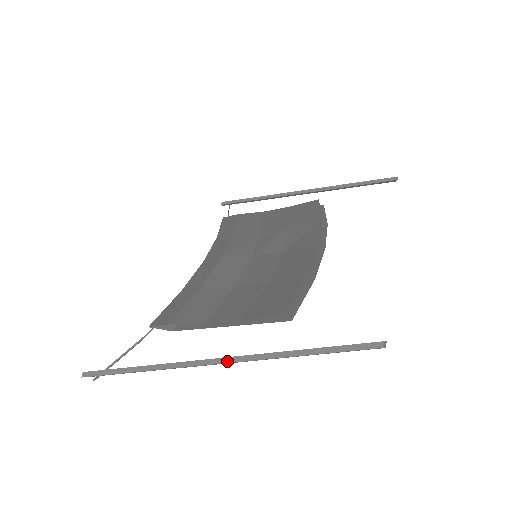
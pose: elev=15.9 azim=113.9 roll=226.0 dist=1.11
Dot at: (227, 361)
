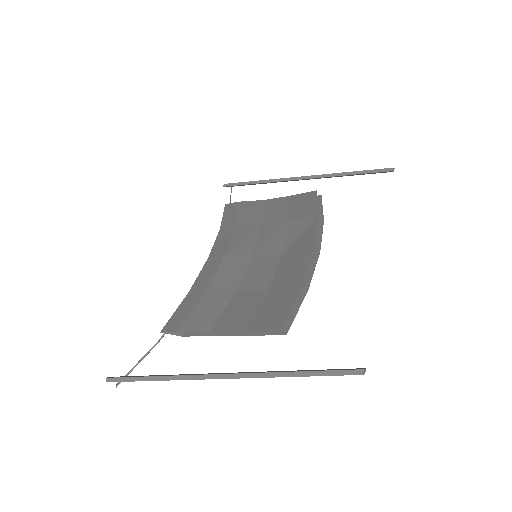
Dot at: (229, 377)
